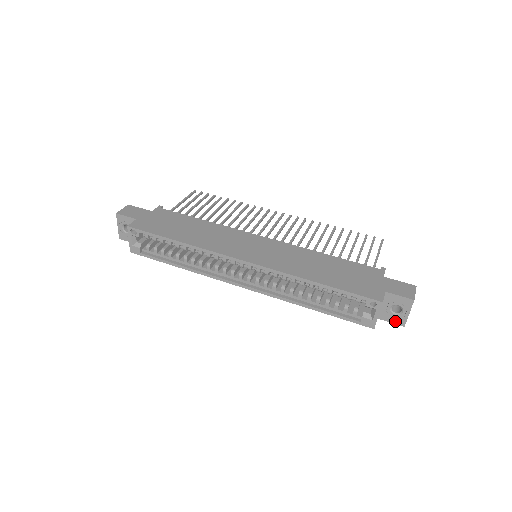
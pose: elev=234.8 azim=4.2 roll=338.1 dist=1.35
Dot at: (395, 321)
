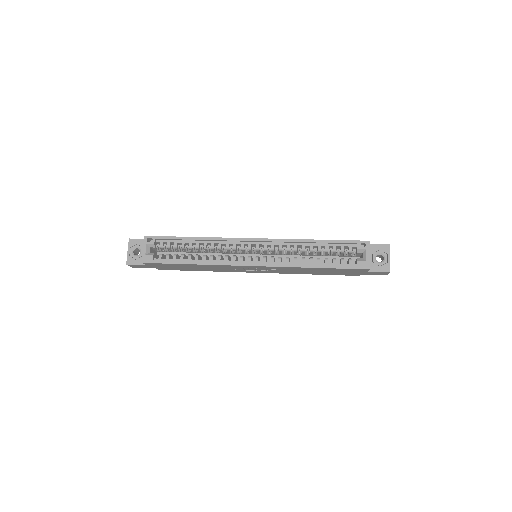
Dot at: (382, 269)
